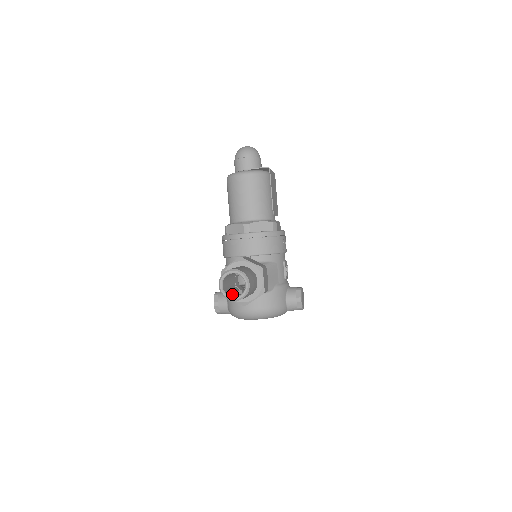
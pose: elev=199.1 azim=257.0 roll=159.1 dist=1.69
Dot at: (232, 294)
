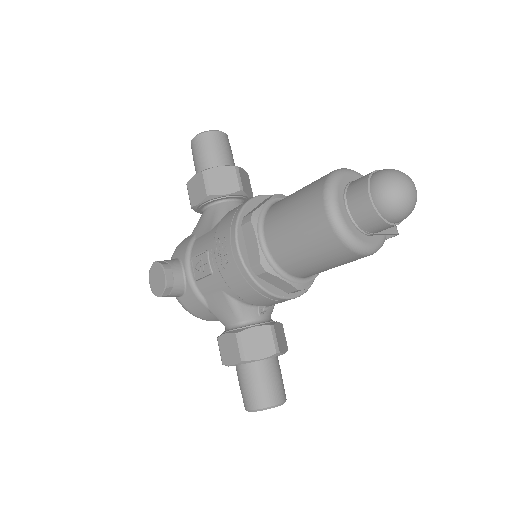
Dot at: occluded
